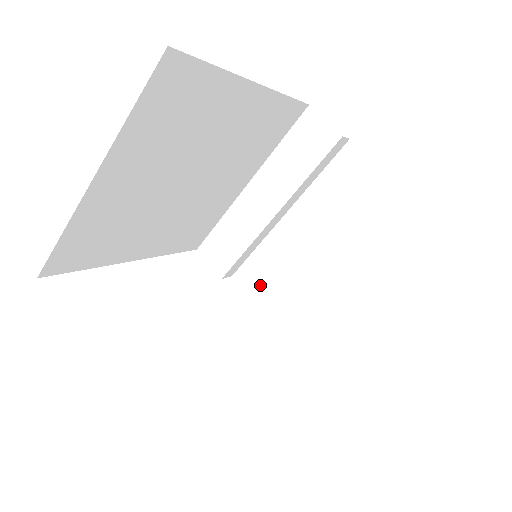
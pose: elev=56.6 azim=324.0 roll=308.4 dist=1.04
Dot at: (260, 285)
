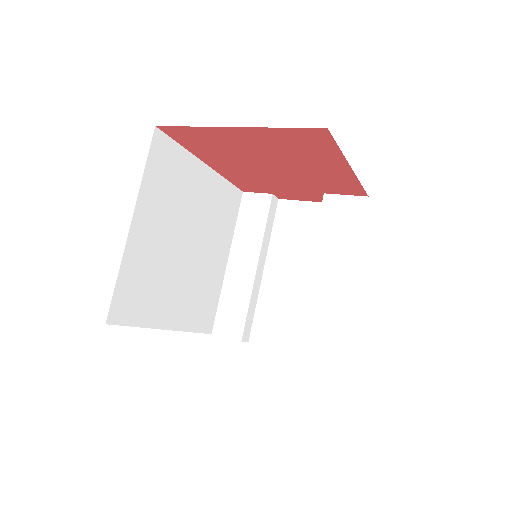
Dot at: (273, 331)
